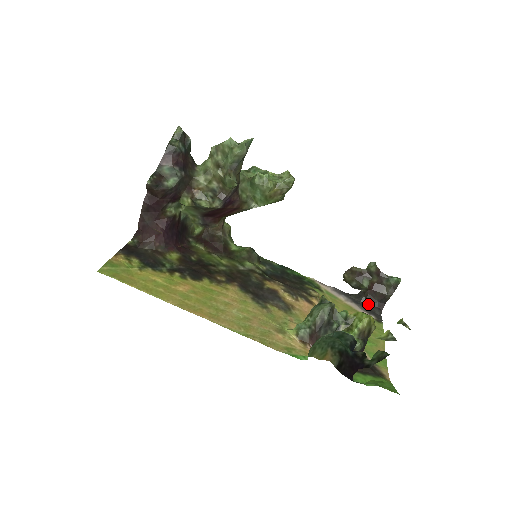
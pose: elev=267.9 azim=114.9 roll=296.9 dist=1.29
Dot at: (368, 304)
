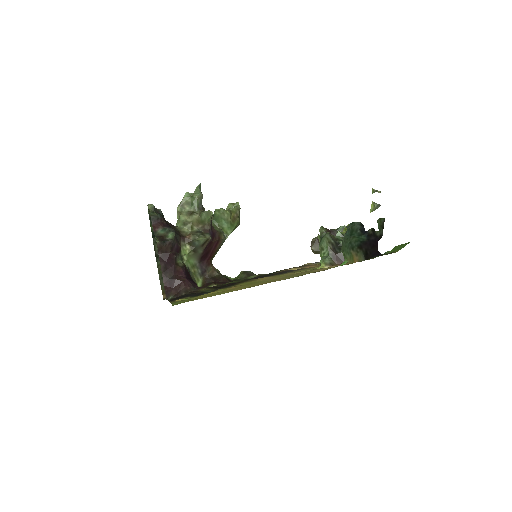
Dot at: occluded
